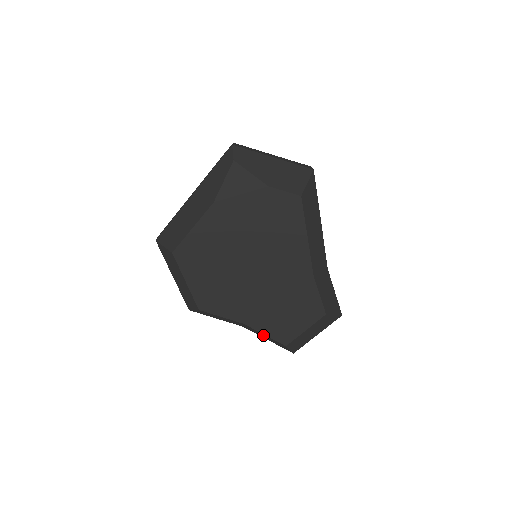
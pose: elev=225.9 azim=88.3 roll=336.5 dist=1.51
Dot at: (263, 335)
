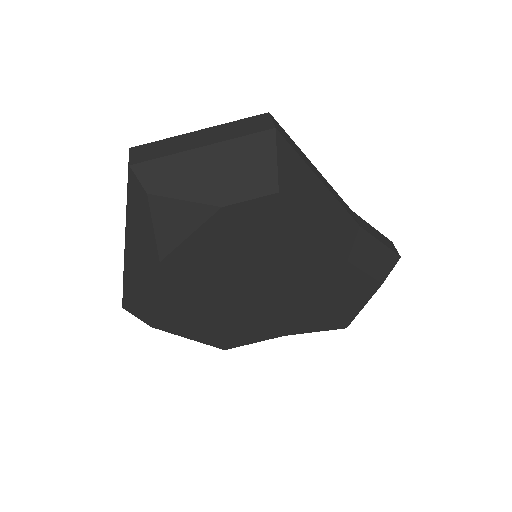
Dot at: occluded
